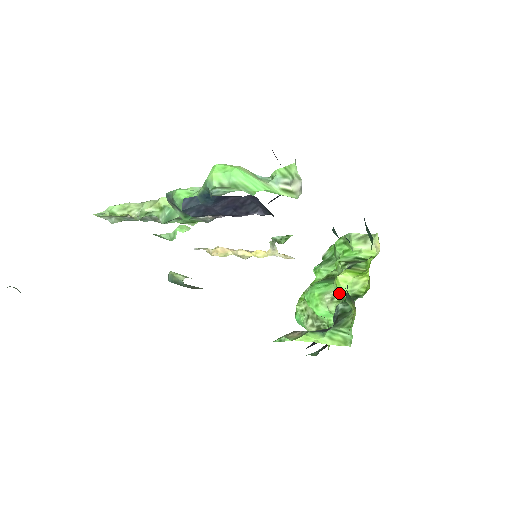
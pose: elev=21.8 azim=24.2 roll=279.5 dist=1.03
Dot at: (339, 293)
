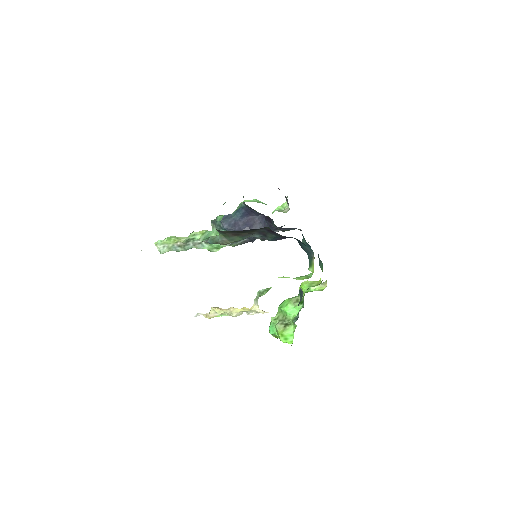
Dot at: (302, 297)
